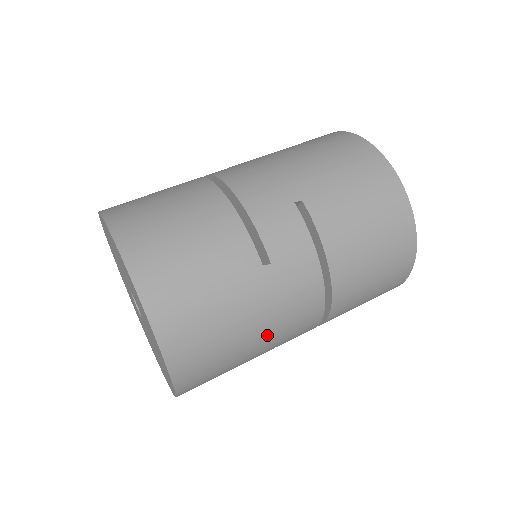
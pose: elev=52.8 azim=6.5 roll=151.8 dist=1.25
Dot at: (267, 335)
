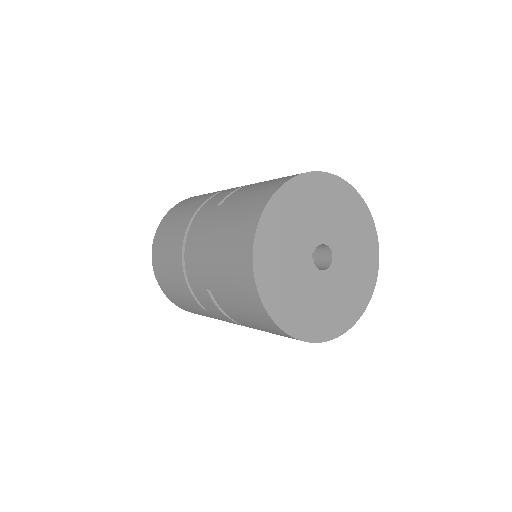
Dot at: occluded
